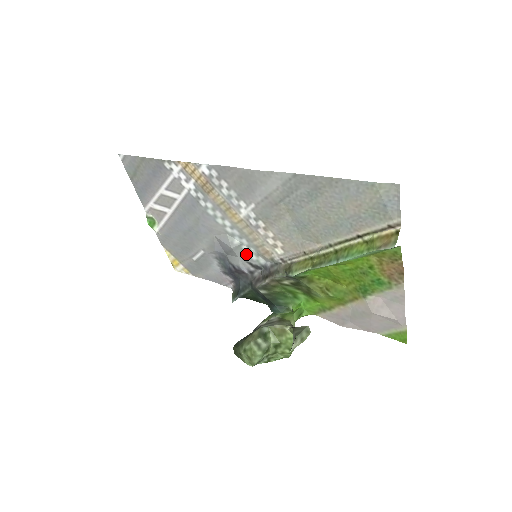
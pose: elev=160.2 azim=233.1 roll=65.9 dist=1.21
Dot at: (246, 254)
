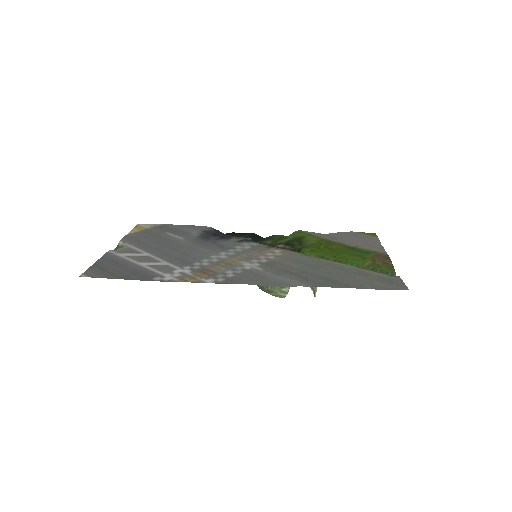
Dot at: (238, 245)
